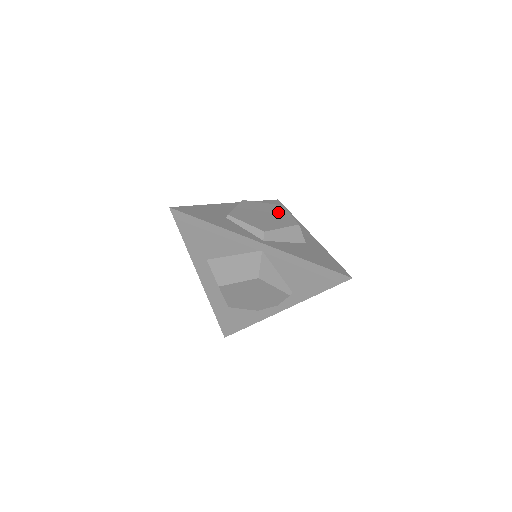
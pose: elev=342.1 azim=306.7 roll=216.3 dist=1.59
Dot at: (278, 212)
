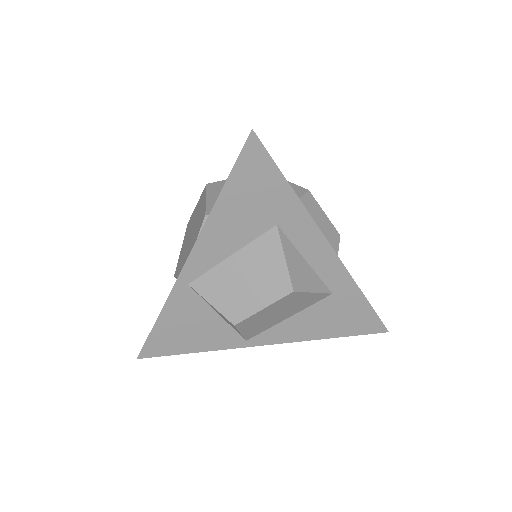
Dot at: occluded
